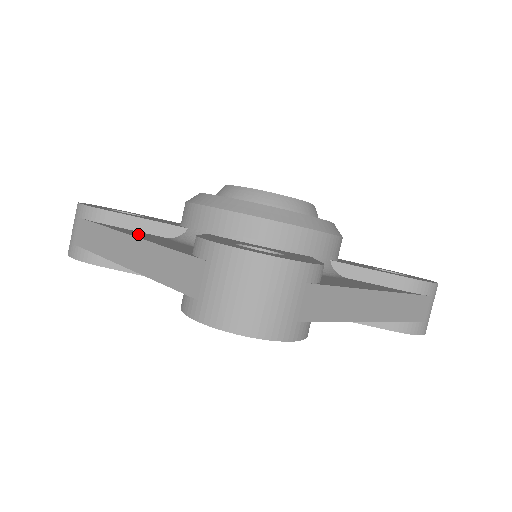
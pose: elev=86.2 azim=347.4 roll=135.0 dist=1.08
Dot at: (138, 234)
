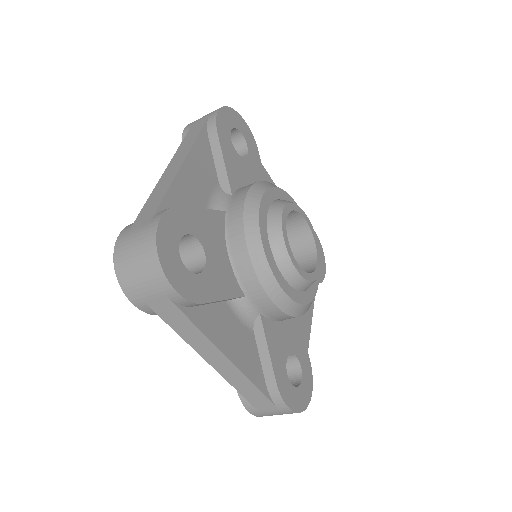
Dot at: (224, 335)
